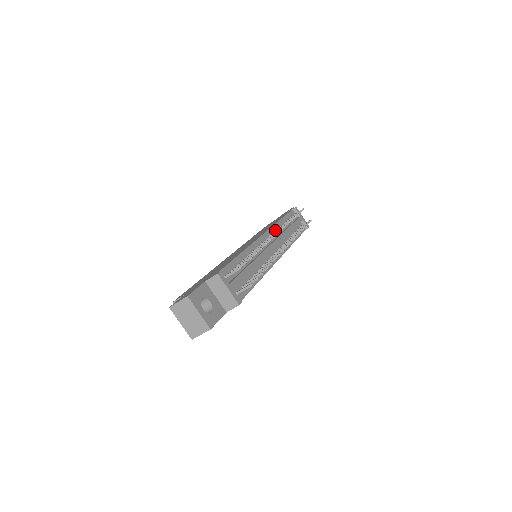
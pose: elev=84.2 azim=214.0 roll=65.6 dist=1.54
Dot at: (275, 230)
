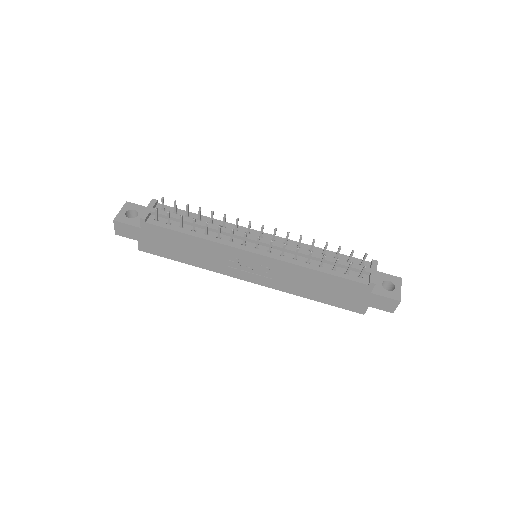
Dot at: (292, 244)
